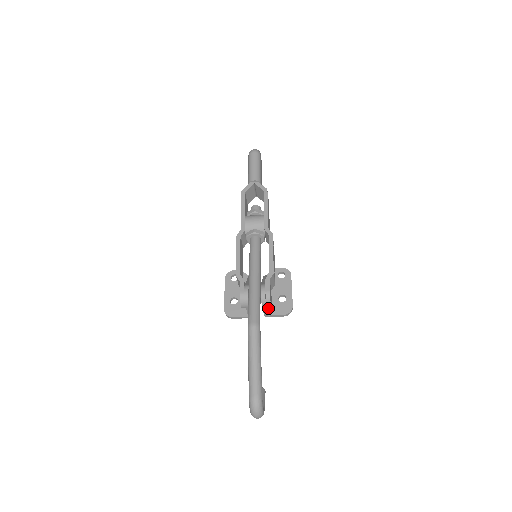
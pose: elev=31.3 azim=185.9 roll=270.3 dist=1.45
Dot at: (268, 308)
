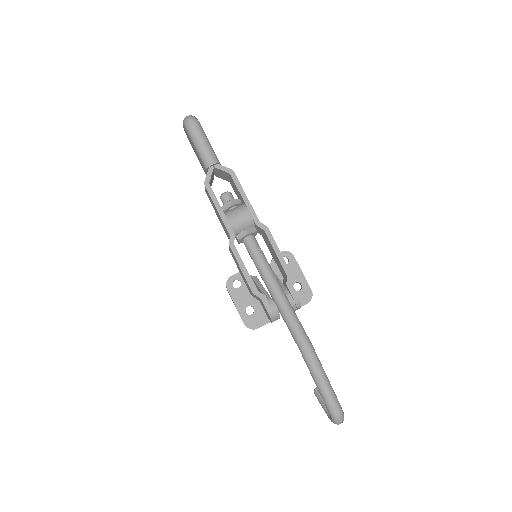
Dot at: occluded
